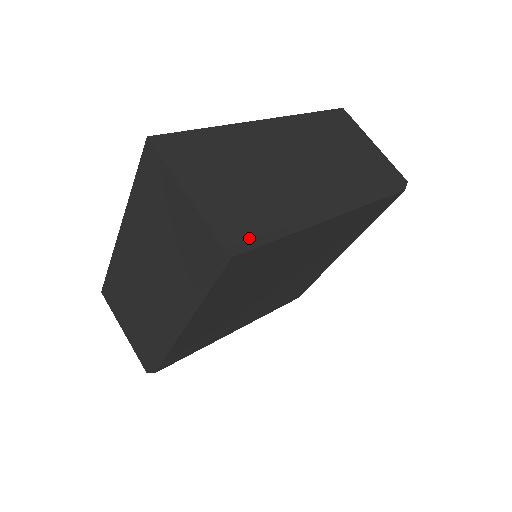
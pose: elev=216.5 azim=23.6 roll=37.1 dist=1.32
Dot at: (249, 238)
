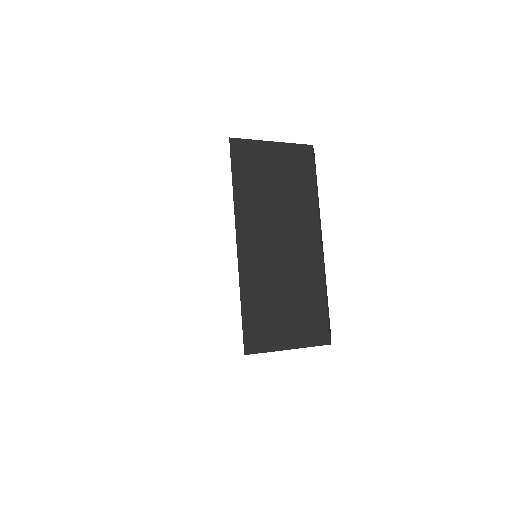
Dot at: (328, 324)
